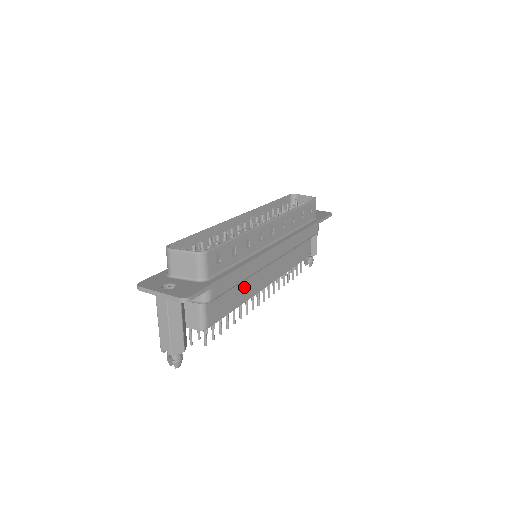
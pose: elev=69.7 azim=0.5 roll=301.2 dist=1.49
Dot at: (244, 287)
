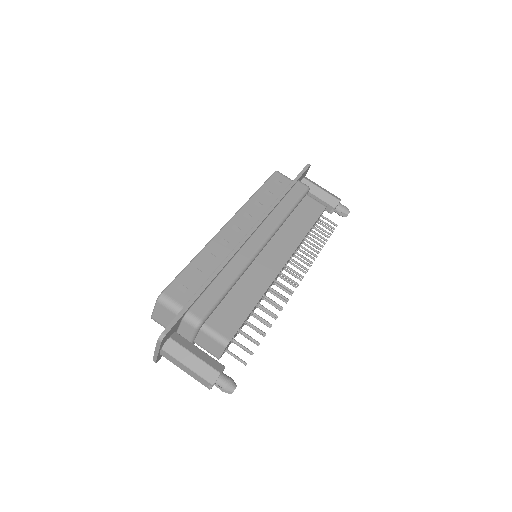
Dot at: (249, 285)
